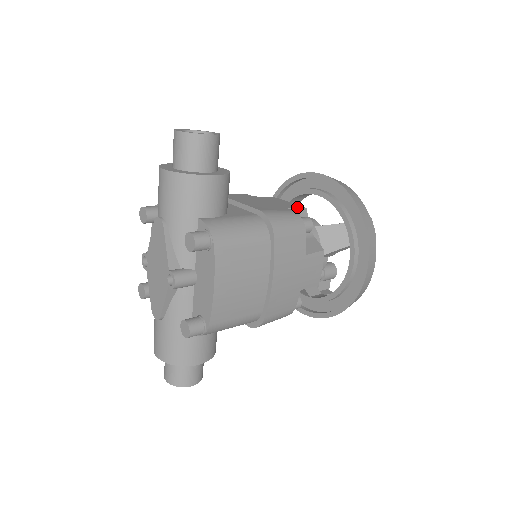
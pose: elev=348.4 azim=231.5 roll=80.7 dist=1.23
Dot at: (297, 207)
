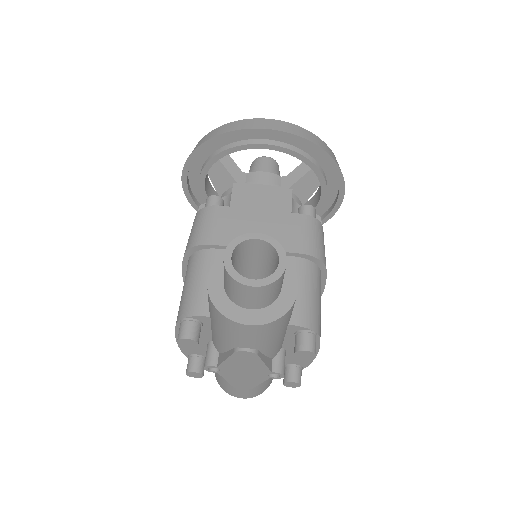
Dot at: (288, 197)
